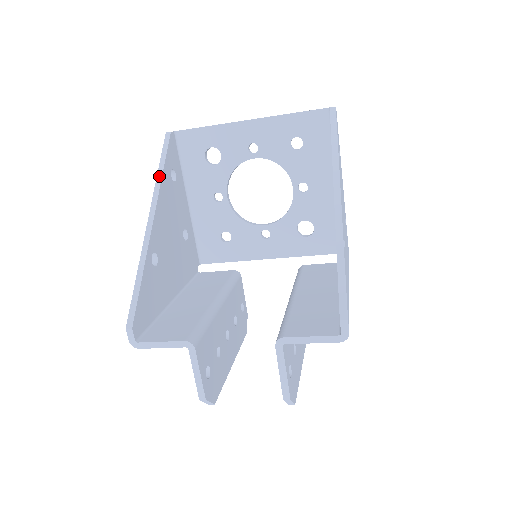
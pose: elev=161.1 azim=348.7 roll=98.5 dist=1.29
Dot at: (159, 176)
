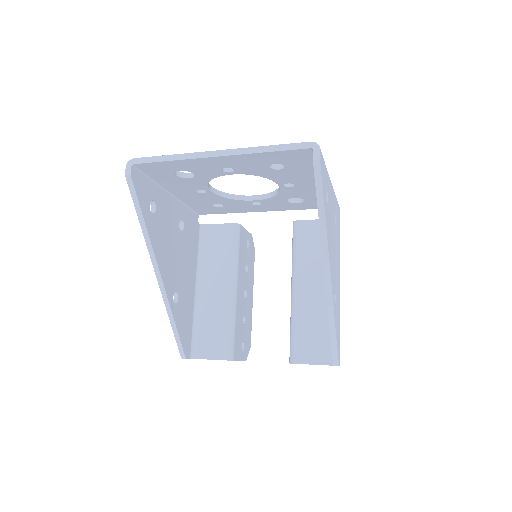
Dot at: (145, 234)
